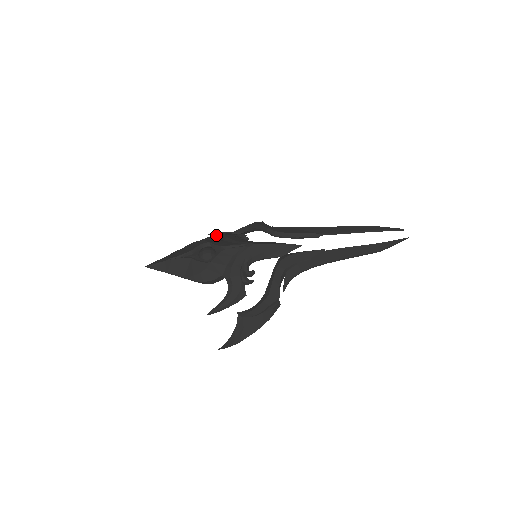
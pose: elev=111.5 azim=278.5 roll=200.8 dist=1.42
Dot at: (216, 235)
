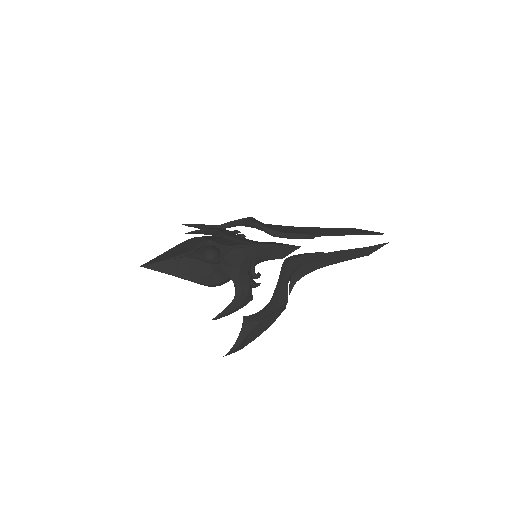
Dot at: (205, 229)
